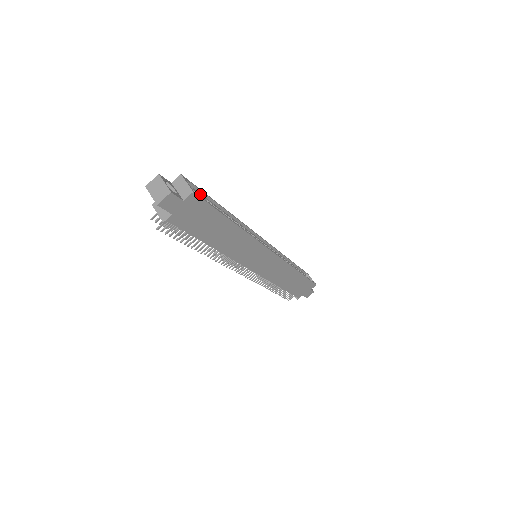
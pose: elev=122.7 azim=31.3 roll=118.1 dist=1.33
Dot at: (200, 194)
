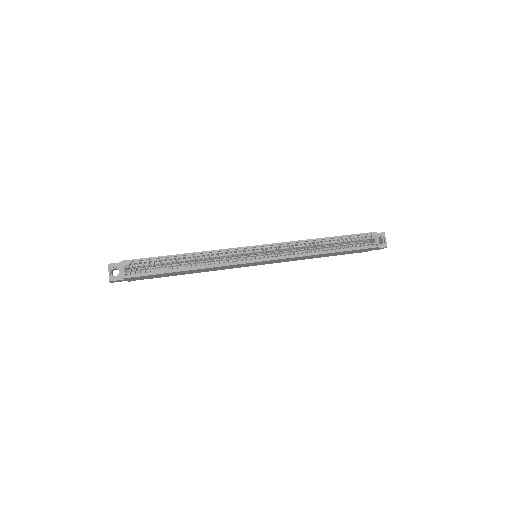
Dot at: (147, 261)
